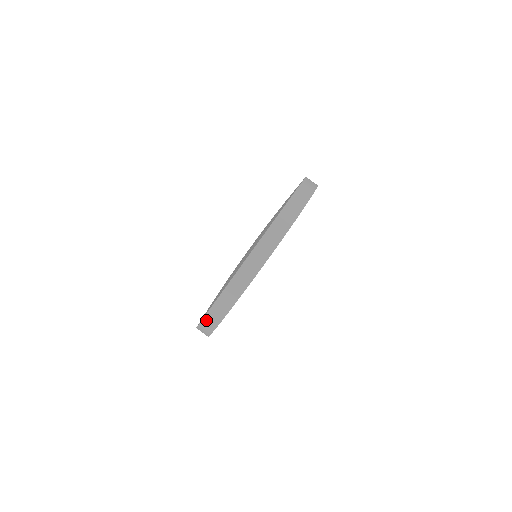
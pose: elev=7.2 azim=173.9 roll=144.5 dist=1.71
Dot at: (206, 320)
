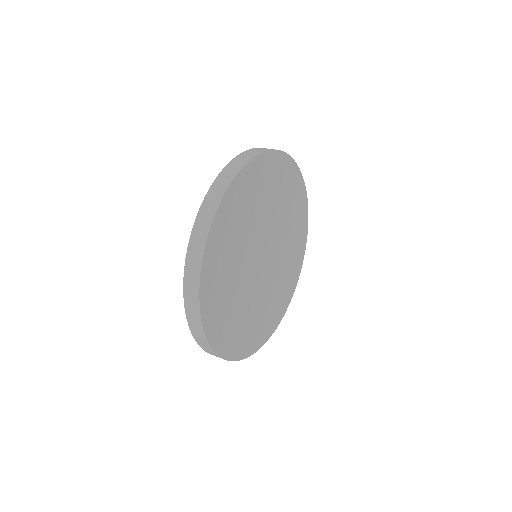
Dot at: occluded
